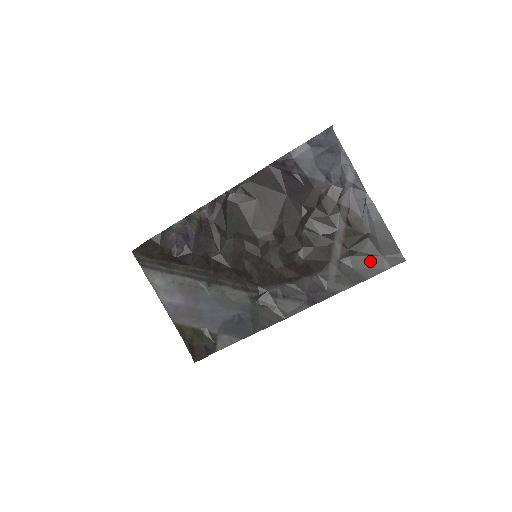
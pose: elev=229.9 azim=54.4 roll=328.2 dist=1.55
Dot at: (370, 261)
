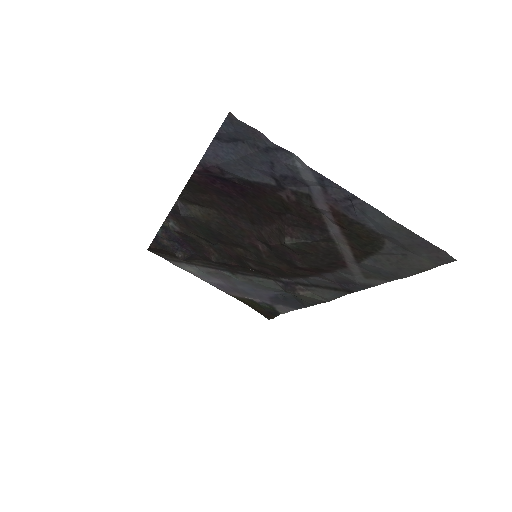
Dot at: (400, 260)
